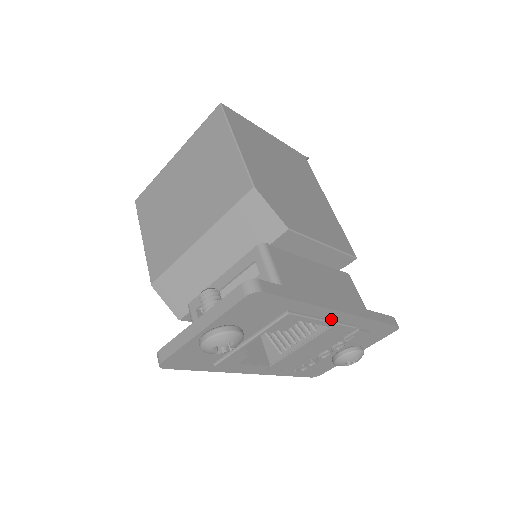
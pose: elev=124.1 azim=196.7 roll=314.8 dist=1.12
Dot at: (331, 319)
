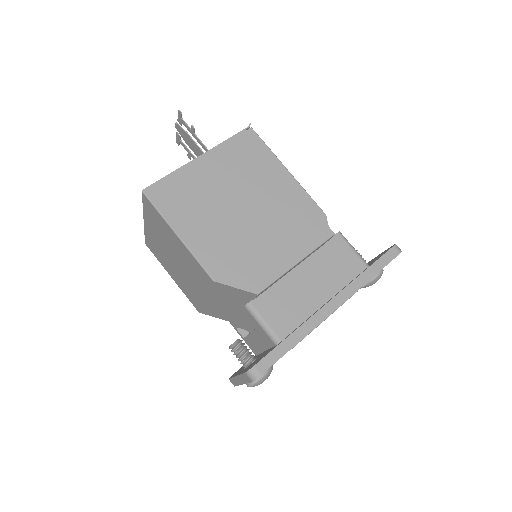
Dot at: occluded
